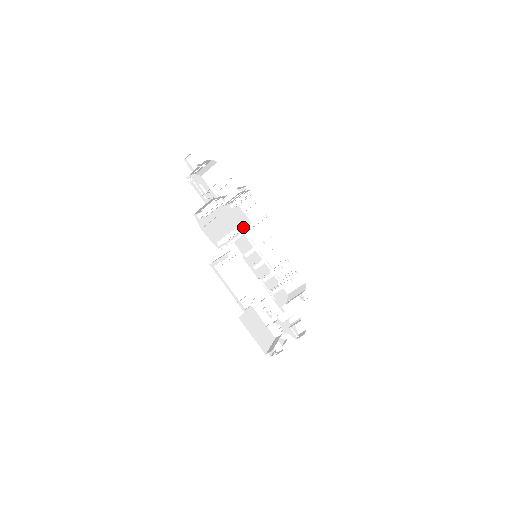
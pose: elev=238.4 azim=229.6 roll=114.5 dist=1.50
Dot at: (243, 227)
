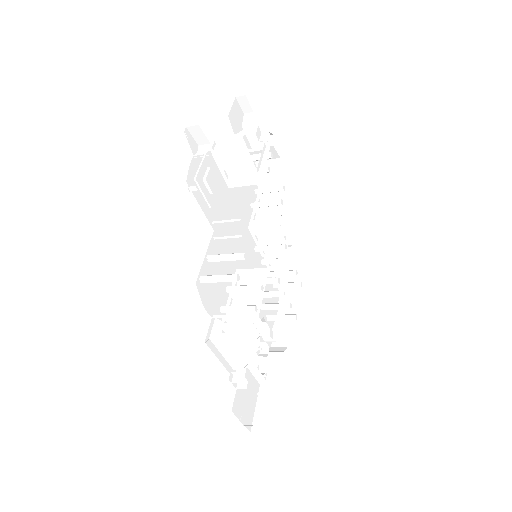
Dot at: (262, 288)
